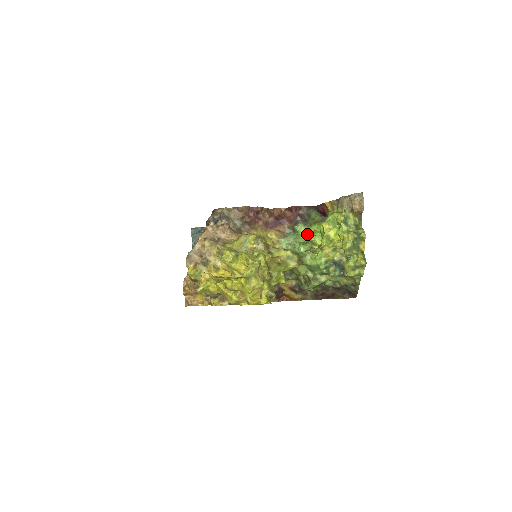
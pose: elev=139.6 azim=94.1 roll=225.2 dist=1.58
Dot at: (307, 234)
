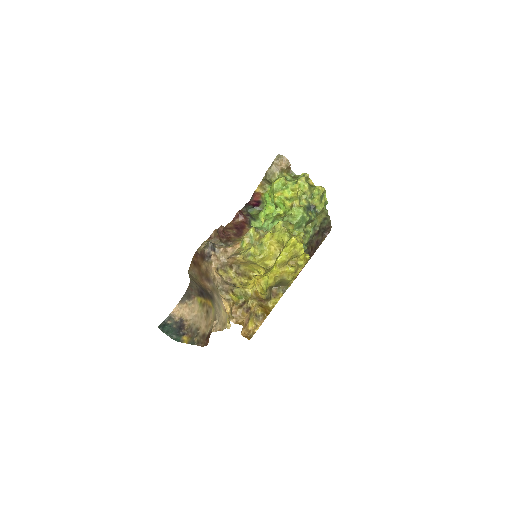
Dot at: (262, 224)
